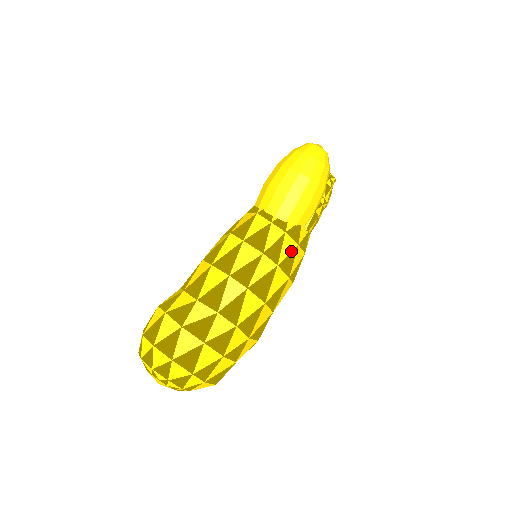
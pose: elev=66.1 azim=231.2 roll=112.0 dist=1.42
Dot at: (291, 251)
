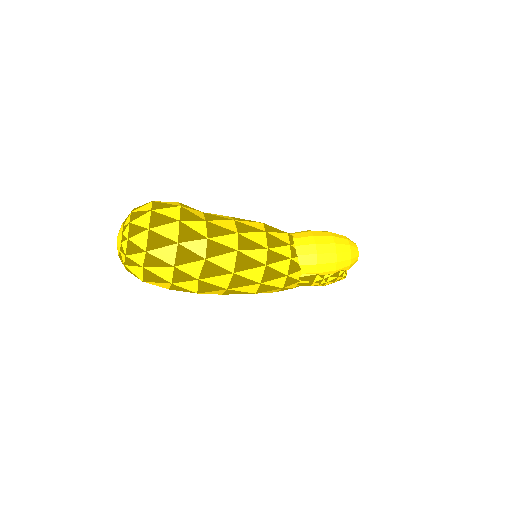
Dot at: (281, 271)
